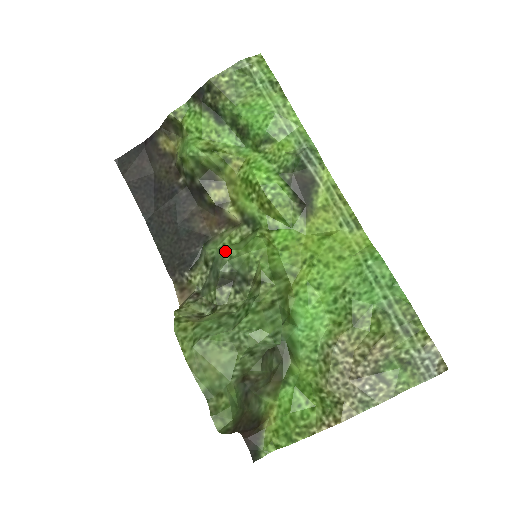
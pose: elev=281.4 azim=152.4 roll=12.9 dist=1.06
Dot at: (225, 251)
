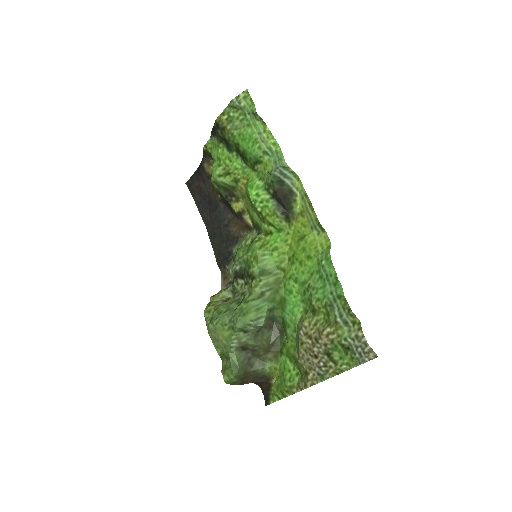
Dot at: (237, 253)
